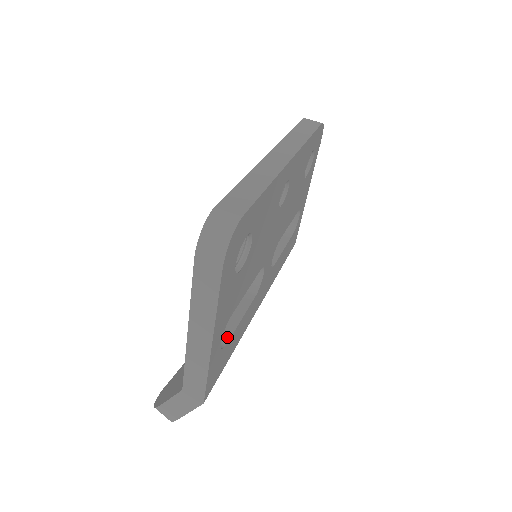
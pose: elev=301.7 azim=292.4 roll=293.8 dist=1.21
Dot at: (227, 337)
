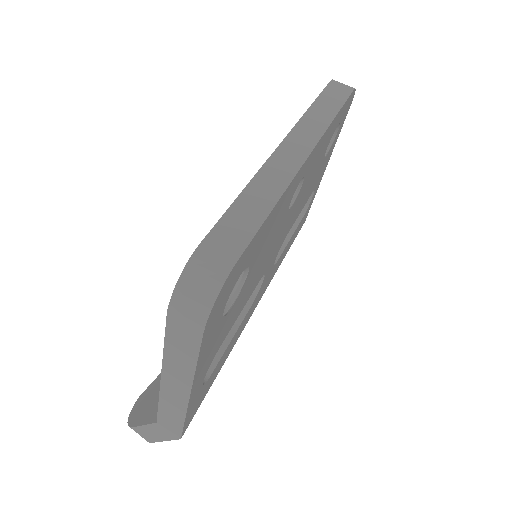
Dot at: (213, 364)
